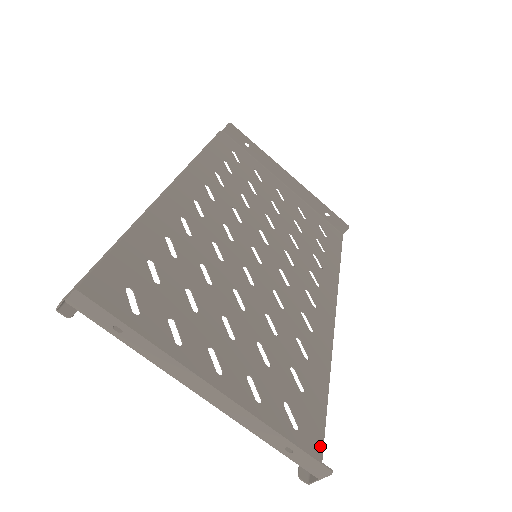
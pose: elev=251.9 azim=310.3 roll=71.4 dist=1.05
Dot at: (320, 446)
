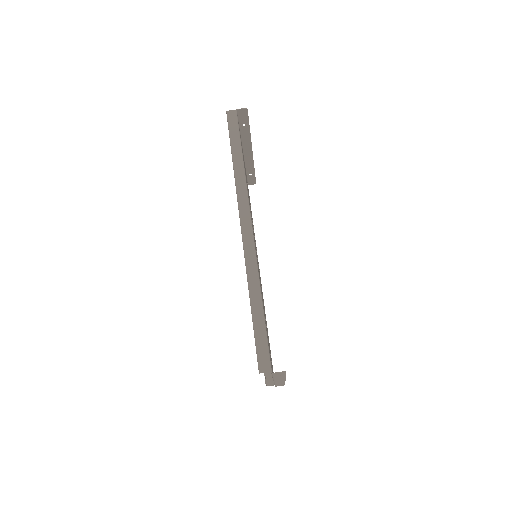
Dot at: occluded
